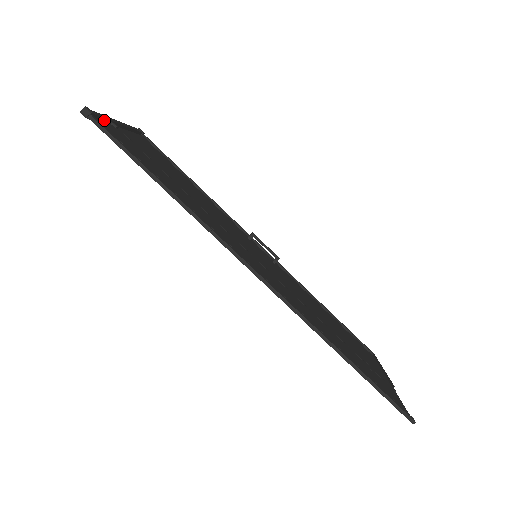
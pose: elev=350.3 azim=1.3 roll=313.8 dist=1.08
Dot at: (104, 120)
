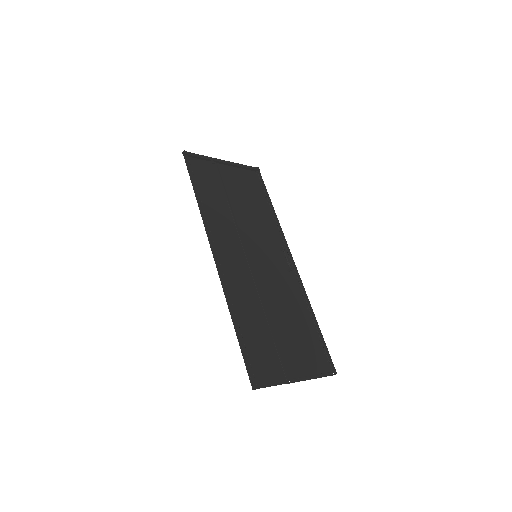
Dot at: (202, 158)
